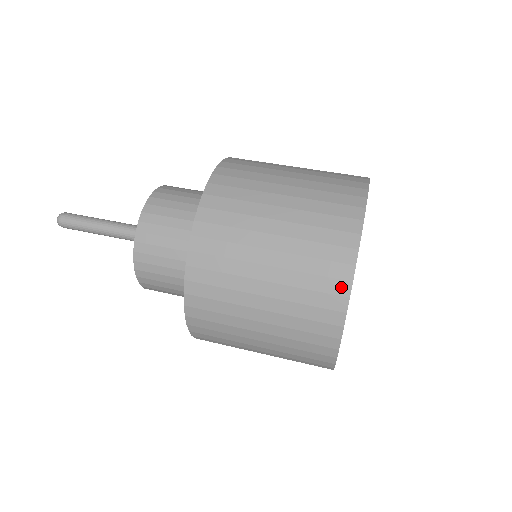
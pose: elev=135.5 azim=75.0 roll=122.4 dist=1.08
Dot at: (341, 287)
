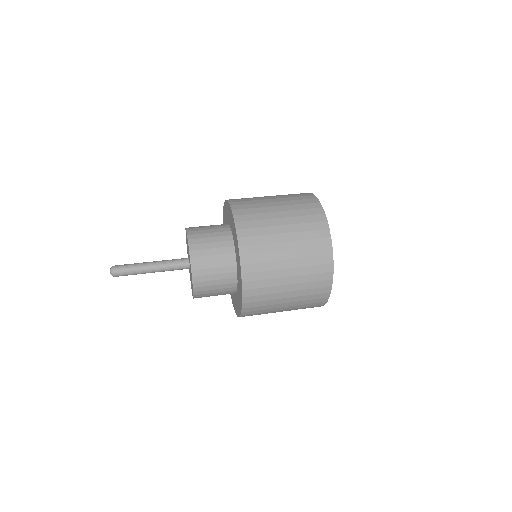
Dot at: (321, 217)
